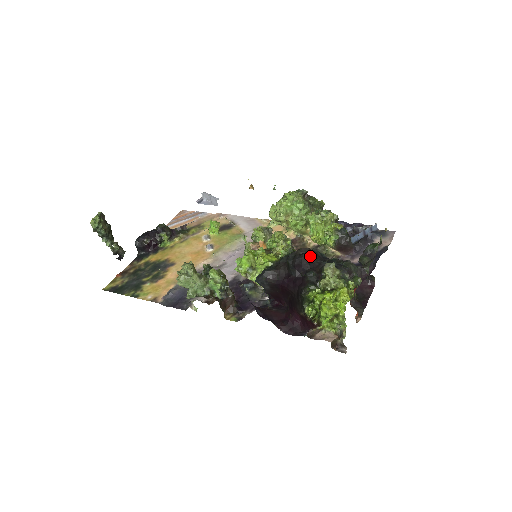
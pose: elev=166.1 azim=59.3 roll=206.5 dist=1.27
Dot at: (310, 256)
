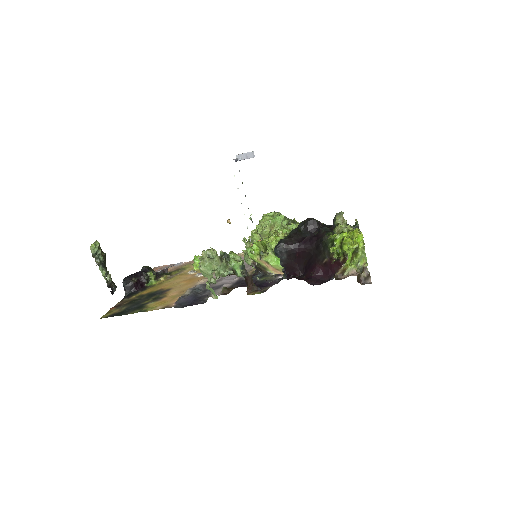
Dot at: (317, 221)
